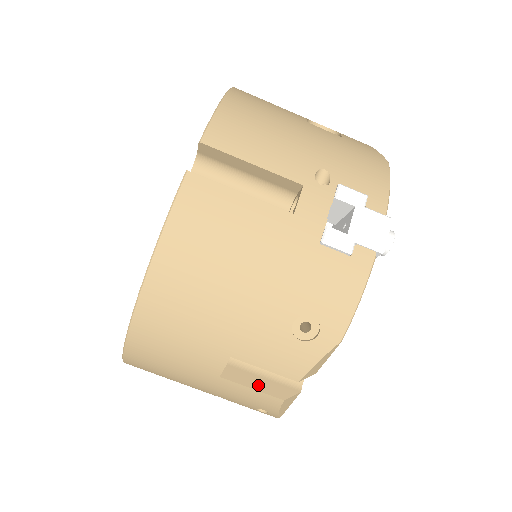
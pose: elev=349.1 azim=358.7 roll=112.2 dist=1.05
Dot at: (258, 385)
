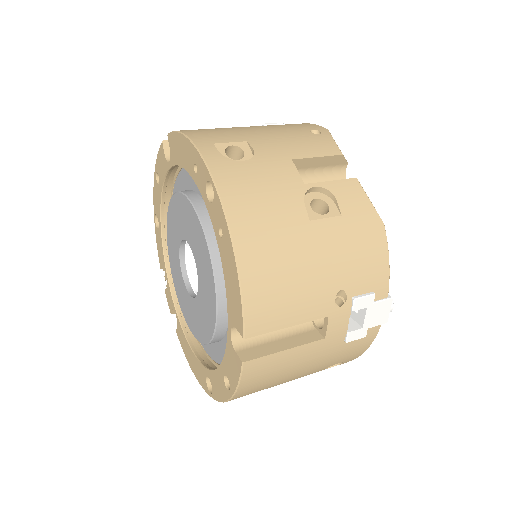
Dot at: occluded
